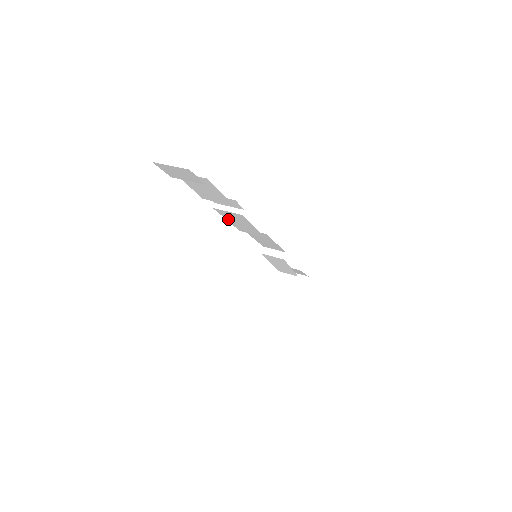
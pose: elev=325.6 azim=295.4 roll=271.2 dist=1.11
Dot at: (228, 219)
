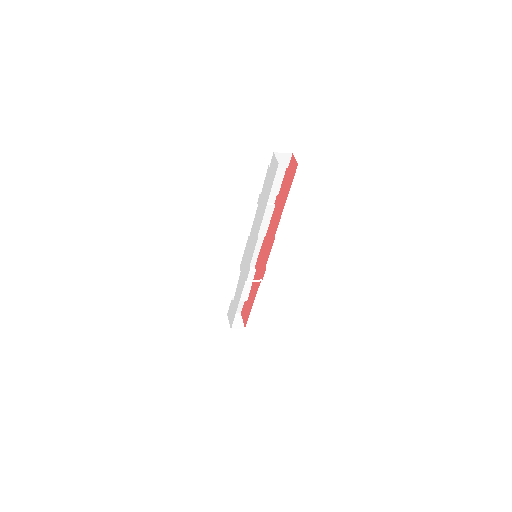
Dot at: occluded
